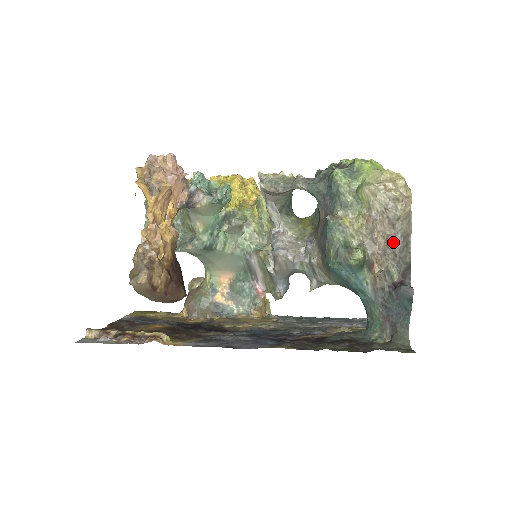
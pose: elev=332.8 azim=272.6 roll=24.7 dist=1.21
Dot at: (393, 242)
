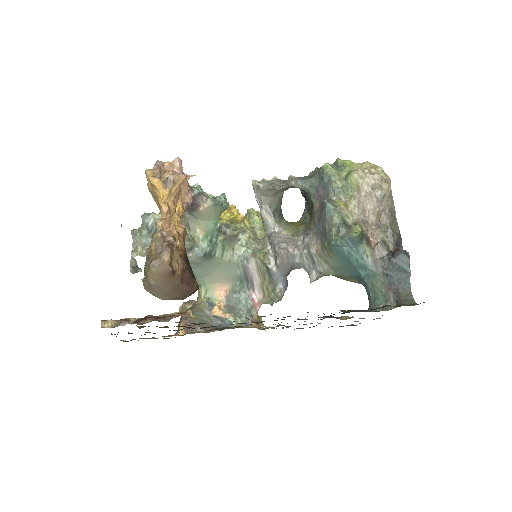
Dot at: (383, 217)
